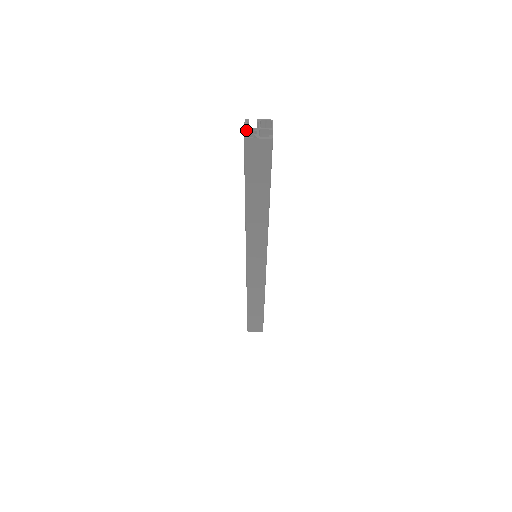
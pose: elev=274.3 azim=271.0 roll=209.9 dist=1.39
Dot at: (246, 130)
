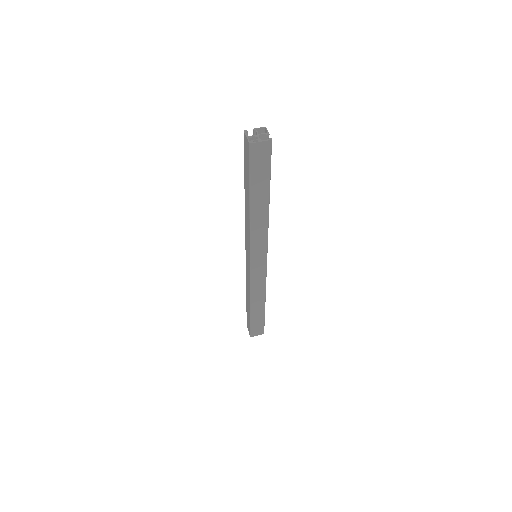
Dot at: (248, 138)
